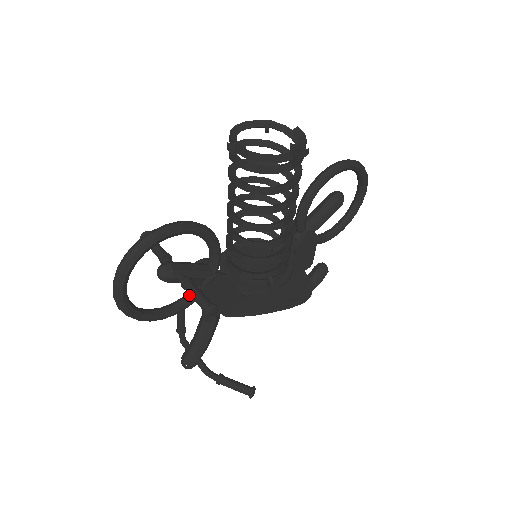
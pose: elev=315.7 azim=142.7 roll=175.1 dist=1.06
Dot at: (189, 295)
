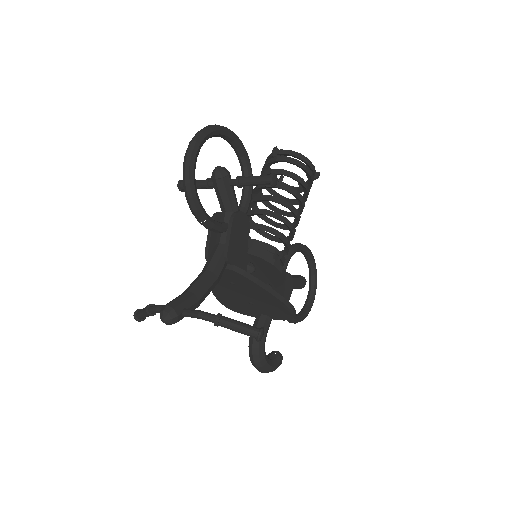
Dot at: (216, 221)
